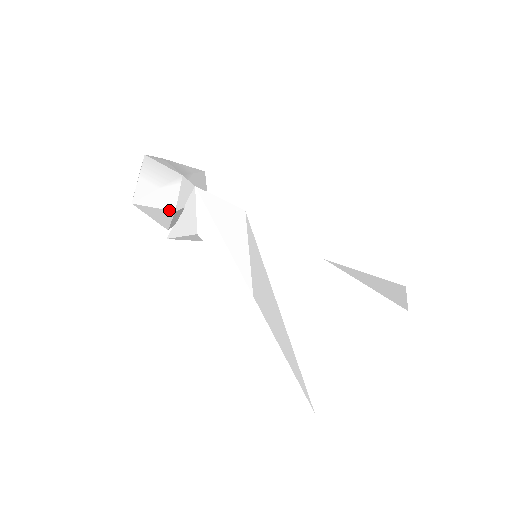
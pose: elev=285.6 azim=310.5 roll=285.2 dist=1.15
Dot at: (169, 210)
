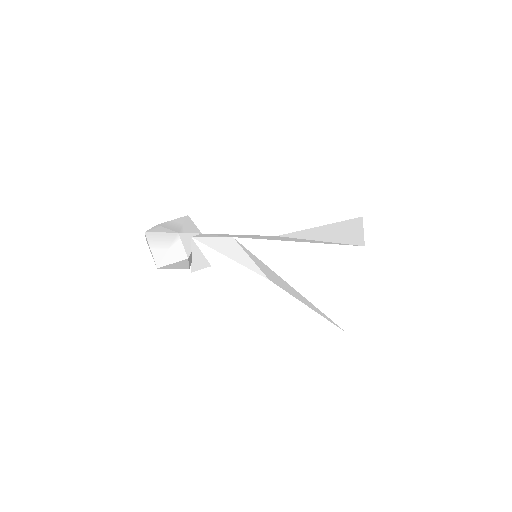
Dot at: (184, 260)
